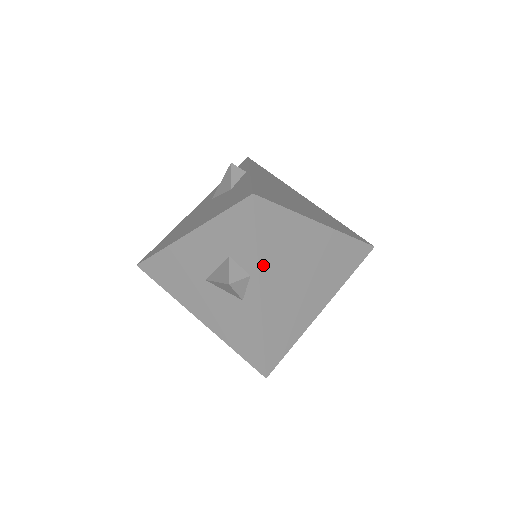
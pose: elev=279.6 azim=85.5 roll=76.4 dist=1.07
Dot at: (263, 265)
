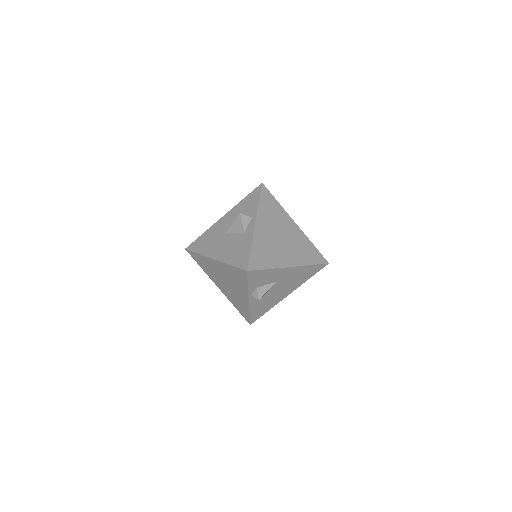
Dot at: (260, 213)
